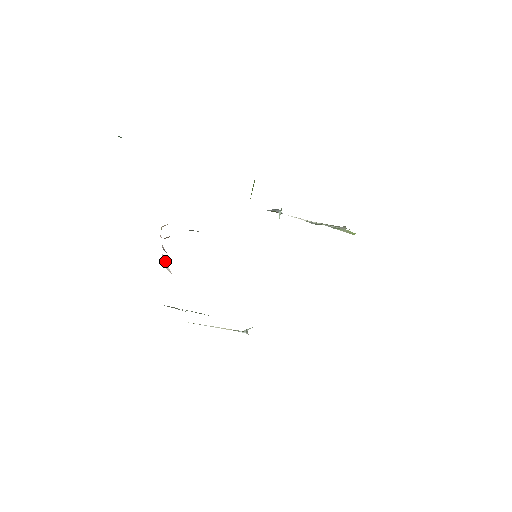
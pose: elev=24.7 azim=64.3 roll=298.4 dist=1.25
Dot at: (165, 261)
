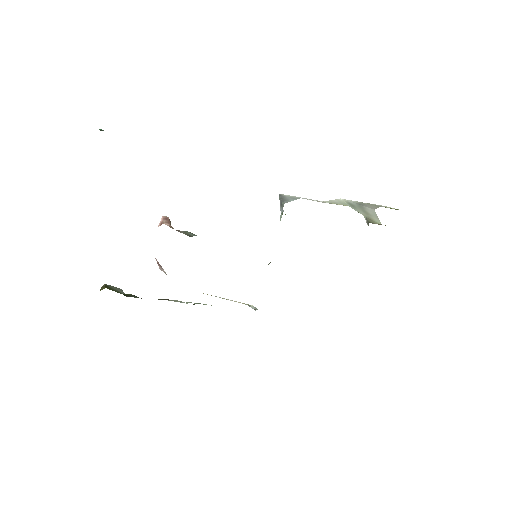
Dot at: (160, 265)
